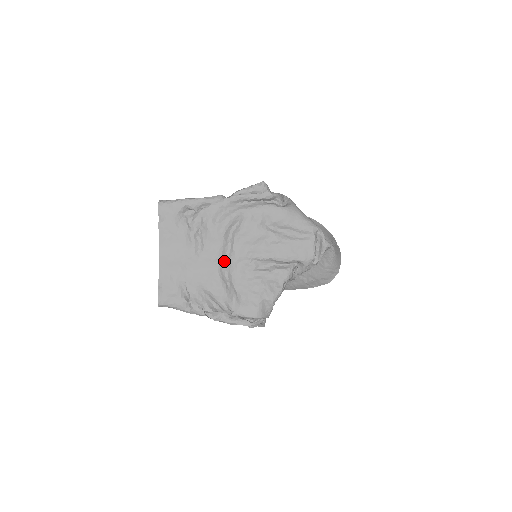
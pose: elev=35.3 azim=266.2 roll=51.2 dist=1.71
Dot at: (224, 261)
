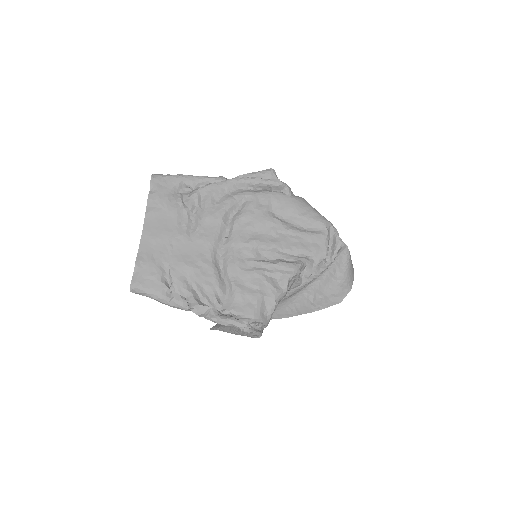
Dot at: (219, 247)
